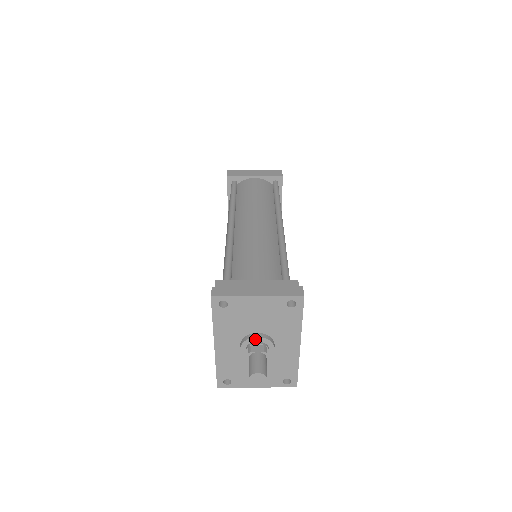
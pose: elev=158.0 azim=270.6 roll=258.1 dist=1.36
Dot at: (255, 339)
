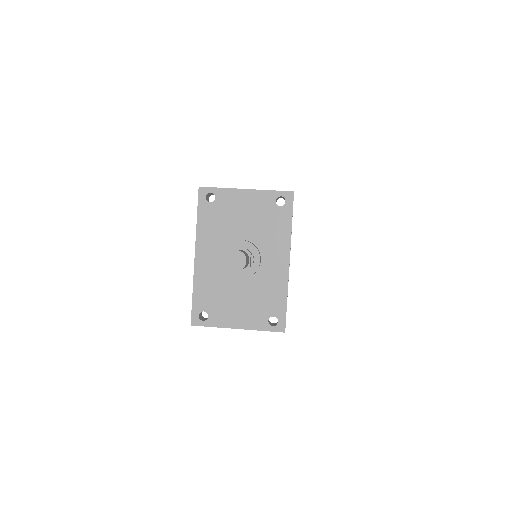
Dot at: (239, 243)
